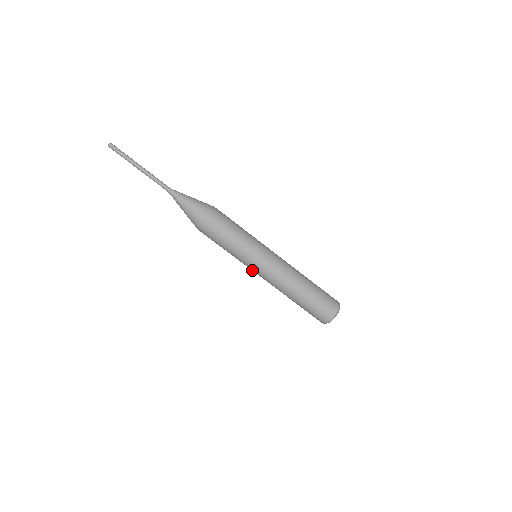
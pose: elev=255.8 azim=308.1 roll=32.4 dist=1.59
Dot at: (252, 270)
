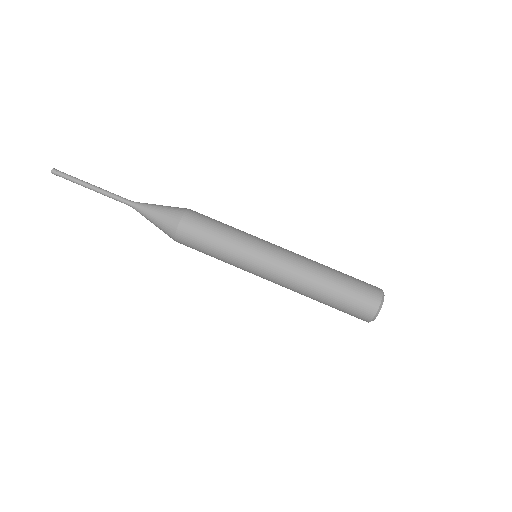
Dot at: (257, 268)
